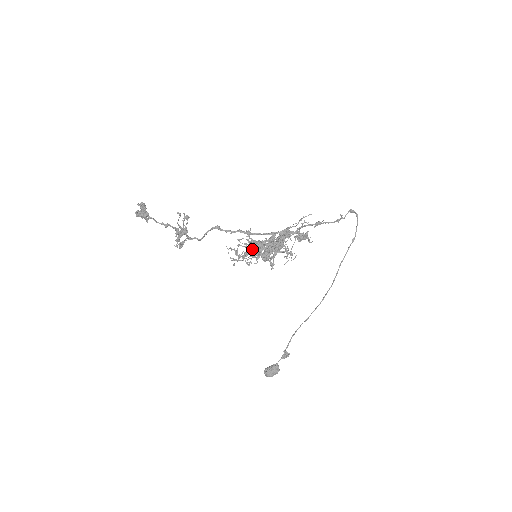
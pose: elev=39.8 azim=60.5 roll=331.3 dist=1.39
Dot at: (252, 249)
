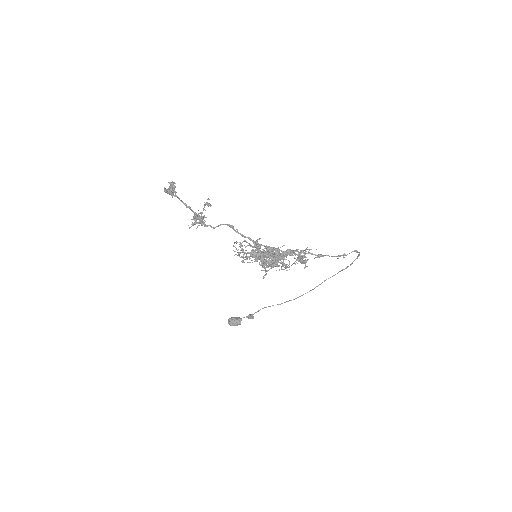
Dot at: (254, 255)
